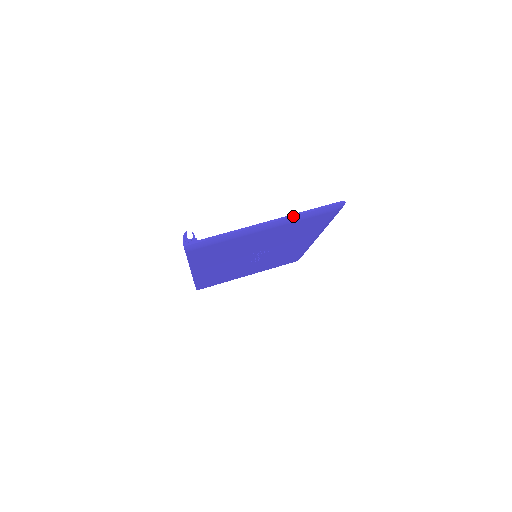
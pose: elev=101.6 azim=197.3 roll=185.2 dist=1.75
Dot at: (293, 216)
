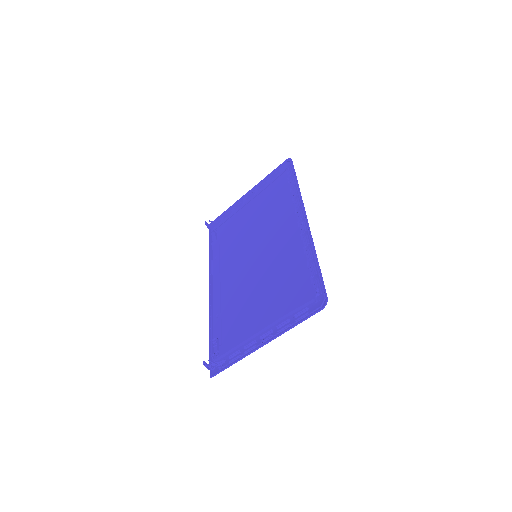
Dot at: occluded
